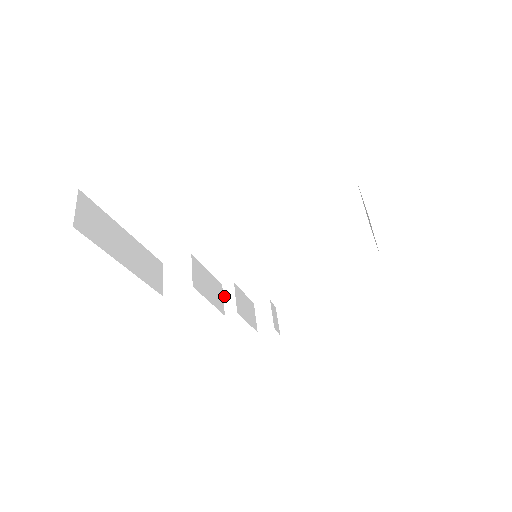
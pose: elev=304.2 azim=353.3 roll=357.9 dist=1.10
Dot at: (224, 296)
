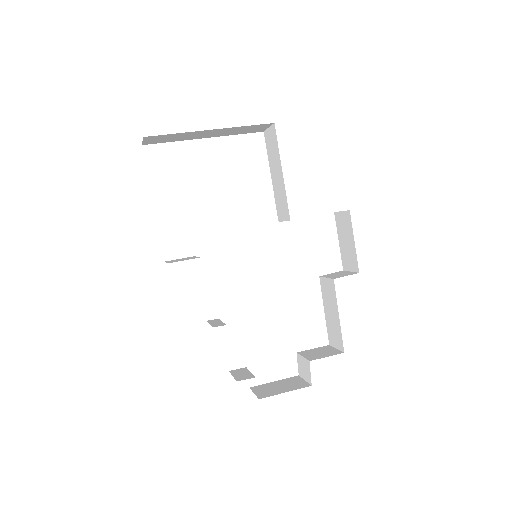
Dot at: (210, 323)
